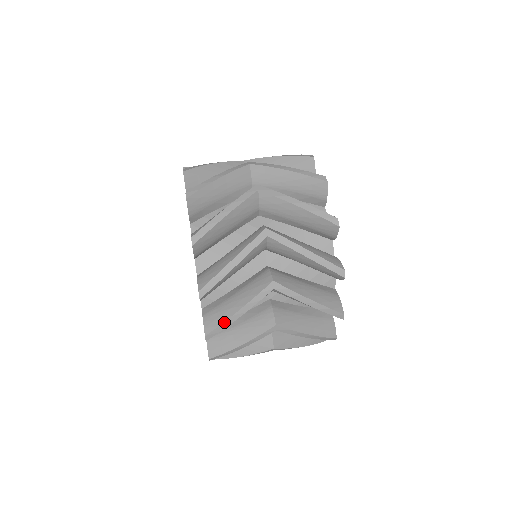
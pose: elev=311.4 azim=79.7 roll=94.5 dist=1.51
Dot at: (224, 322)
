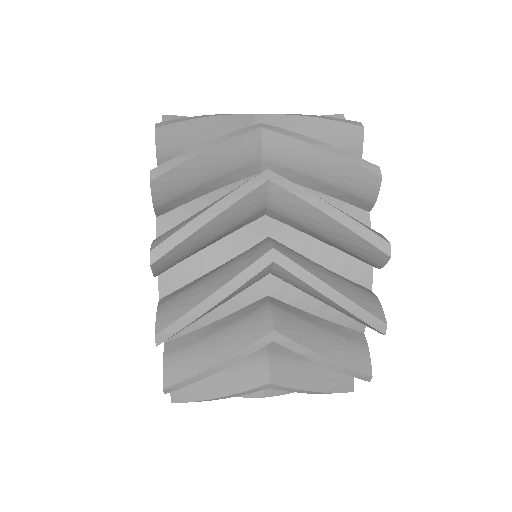
Dot at: (184, 153)
